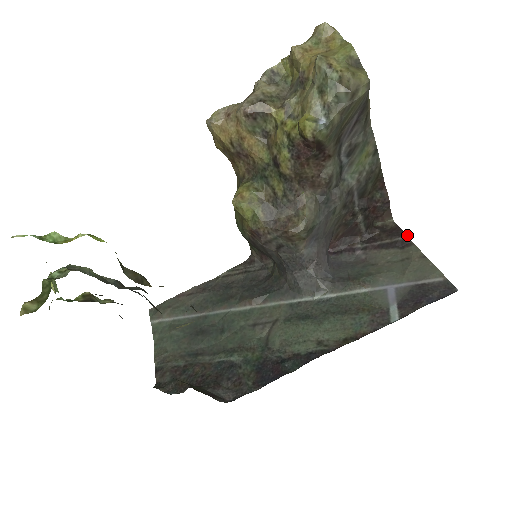
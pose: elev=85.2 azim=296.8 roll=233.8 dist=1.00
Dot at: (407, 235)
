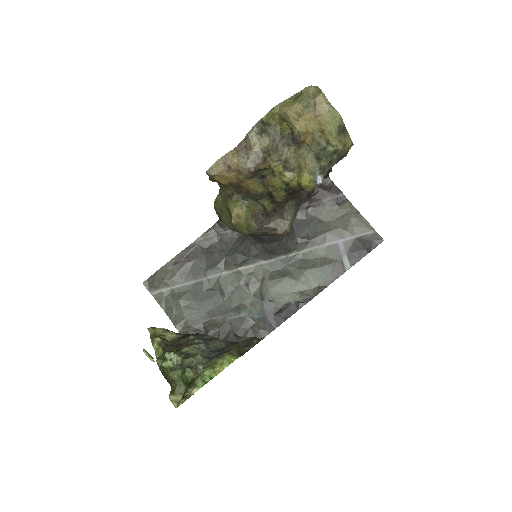
Dot at: occluded
